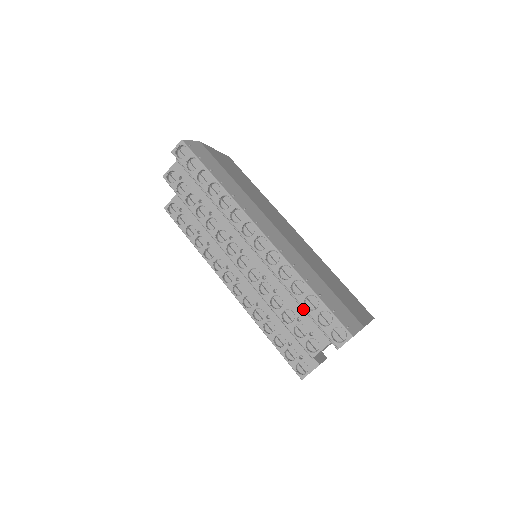
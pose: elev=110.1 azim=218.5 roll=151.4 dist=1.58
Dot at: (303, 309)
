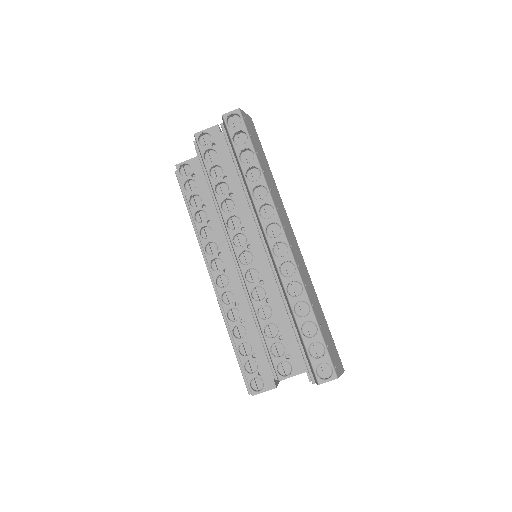
Dot at: (294, 331)
